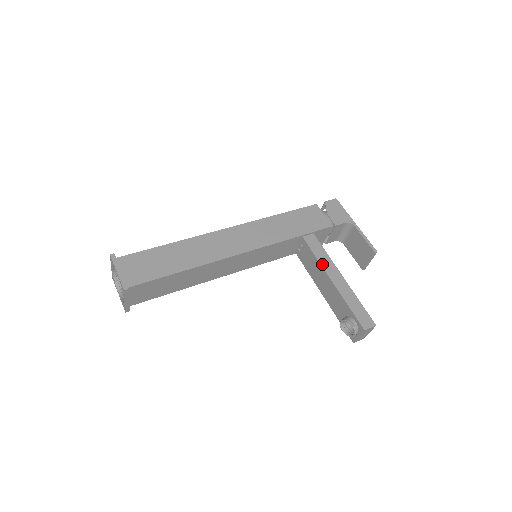
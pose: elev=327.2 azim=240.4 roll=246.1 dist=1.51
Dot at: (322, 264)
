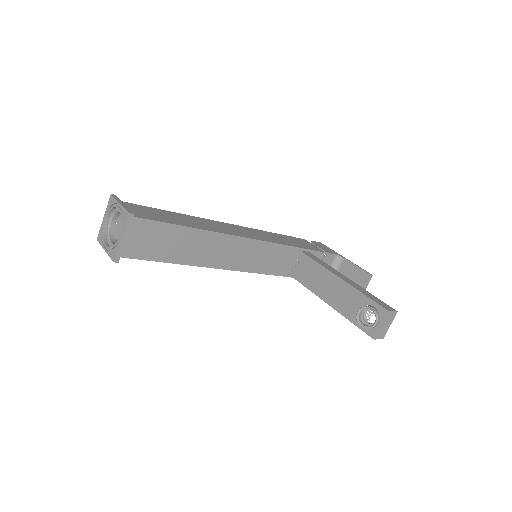
Dot at: (326, 267)
